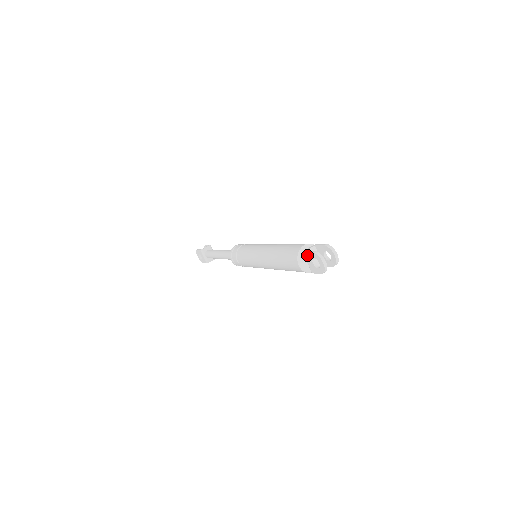
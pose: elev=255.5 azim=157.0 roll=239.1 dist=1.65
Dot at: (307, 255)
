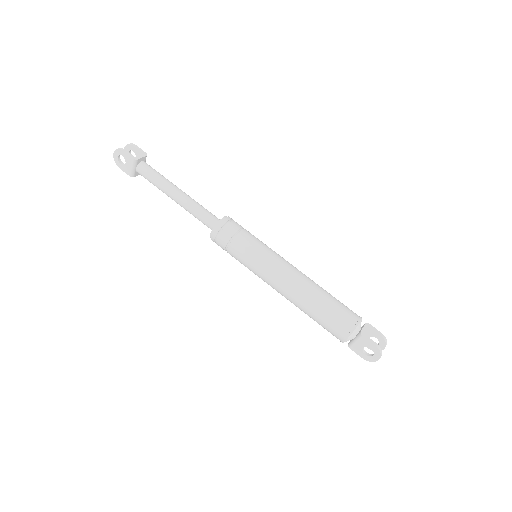
Dot at: (365, 340)
